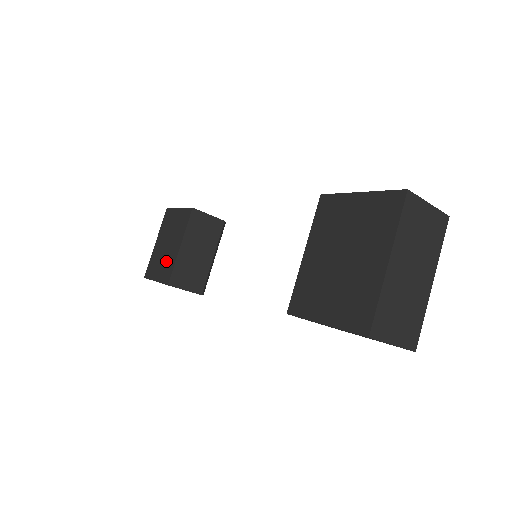
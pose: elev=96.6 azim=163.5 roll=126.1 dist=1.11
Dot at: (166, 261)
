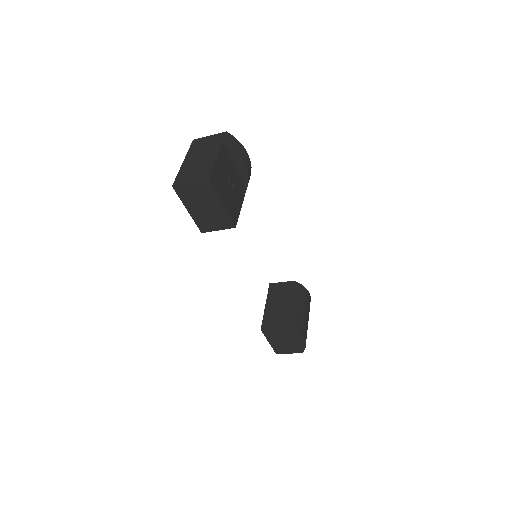
Dot at: occluded
